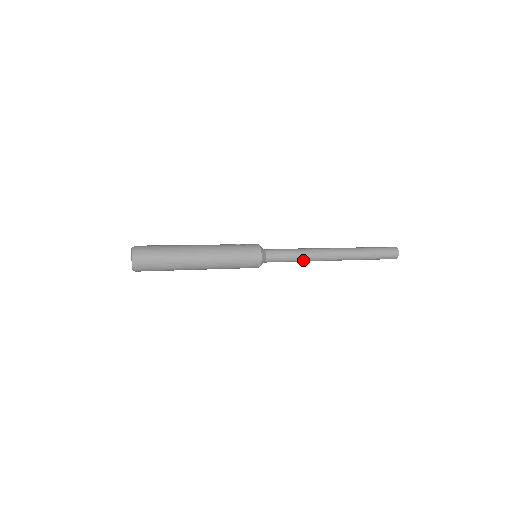
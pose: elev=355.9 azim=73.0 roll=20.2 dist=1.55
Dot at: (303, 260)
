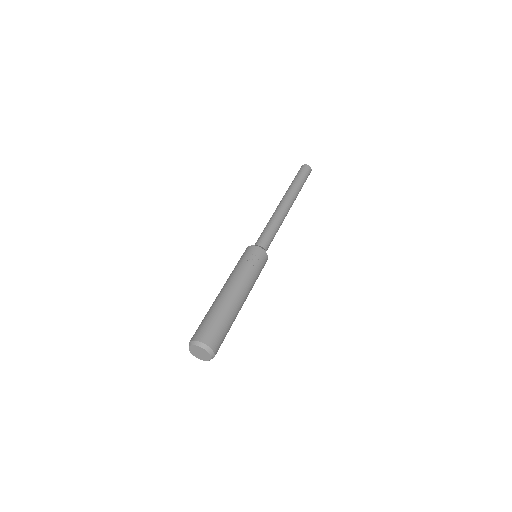
Dot at: occluded
